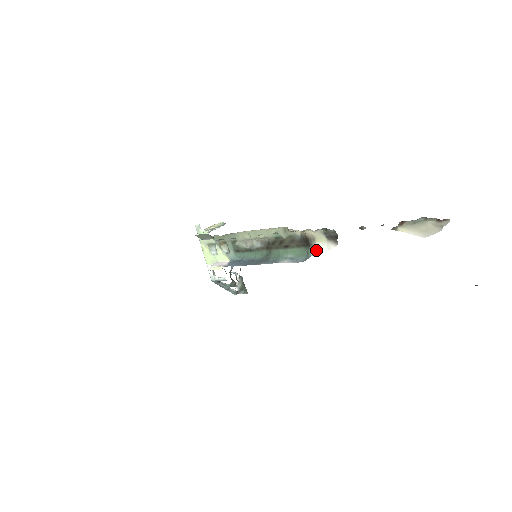
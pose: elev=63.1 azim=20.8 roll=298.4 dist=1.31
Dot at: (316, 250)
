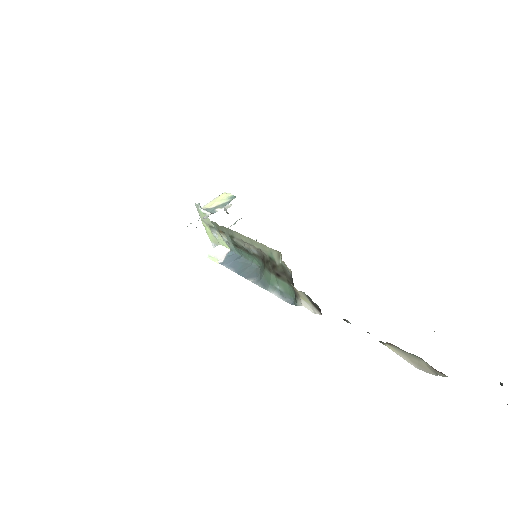
Dot at: (301, 305)
